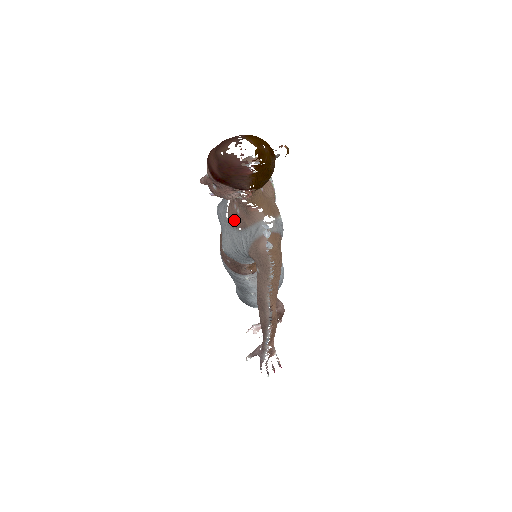
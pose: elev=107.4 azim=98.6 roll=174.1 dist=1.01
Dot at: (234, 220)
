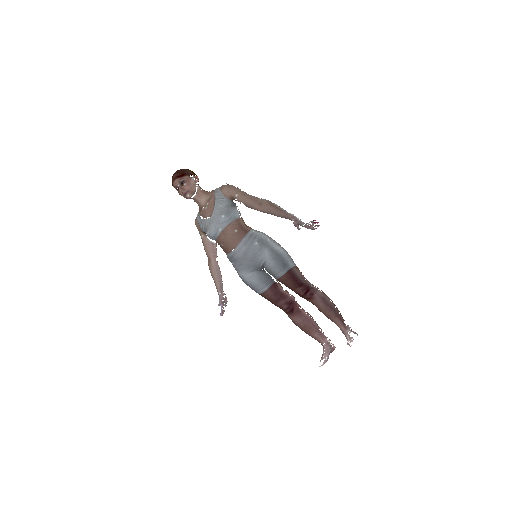
Dot at: (211, 208)
